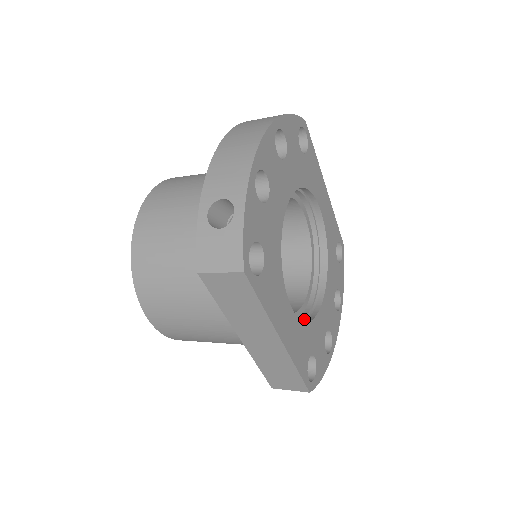
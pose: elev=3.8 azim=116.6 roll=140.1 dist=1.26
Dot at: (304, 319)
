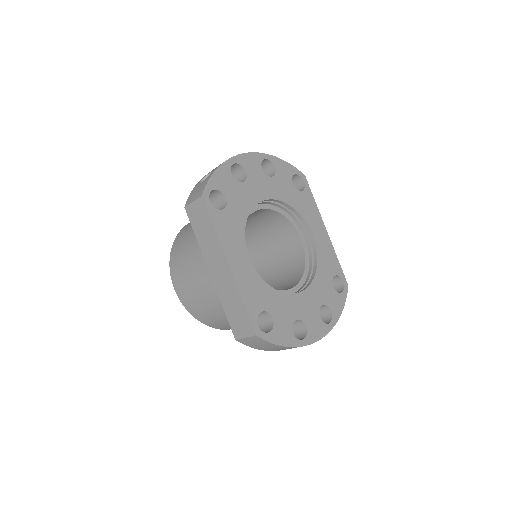
Dot at: occluded
